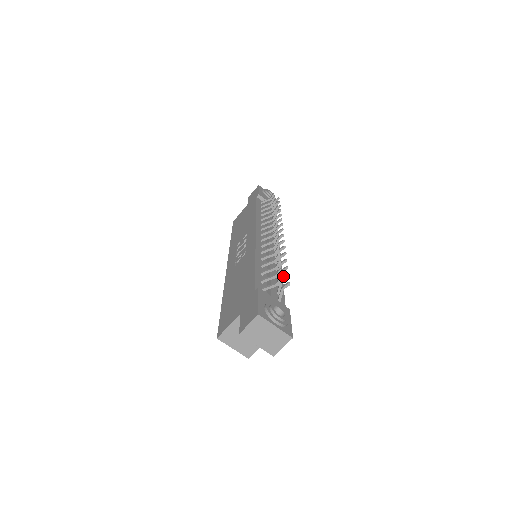
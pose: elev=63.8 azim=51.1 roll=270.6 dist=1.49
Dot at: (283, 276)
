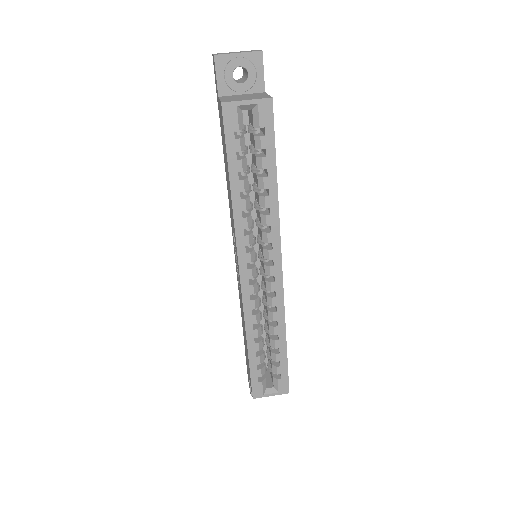
Dot at: occluded
